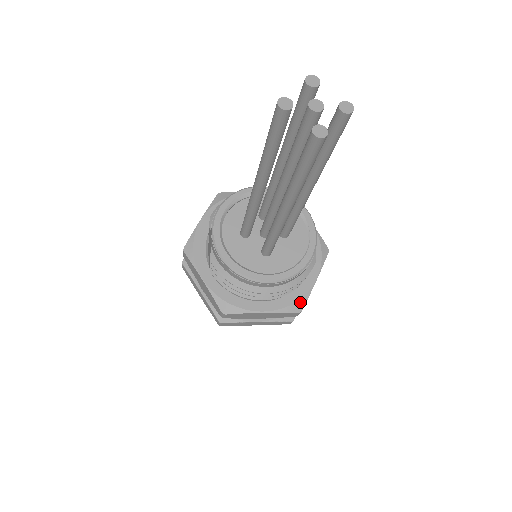
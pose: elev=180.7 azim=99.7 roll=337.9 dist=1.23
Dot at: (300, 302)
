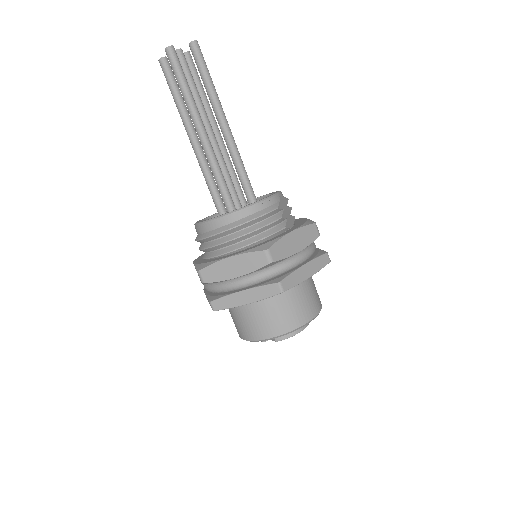
Dot at: (267, 244)
